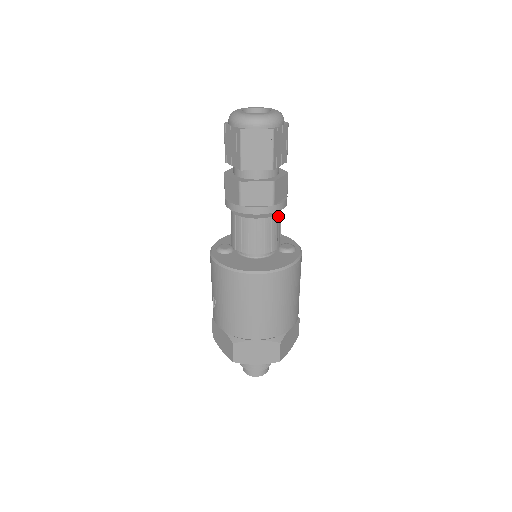
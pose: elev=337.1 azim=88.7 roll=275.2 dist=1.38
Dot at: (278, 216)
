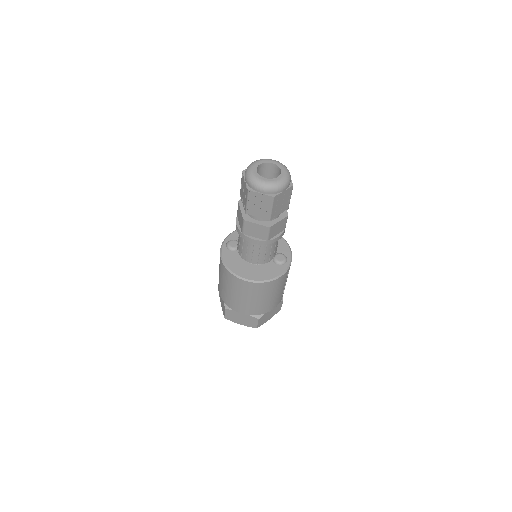
Dot at: occluded
